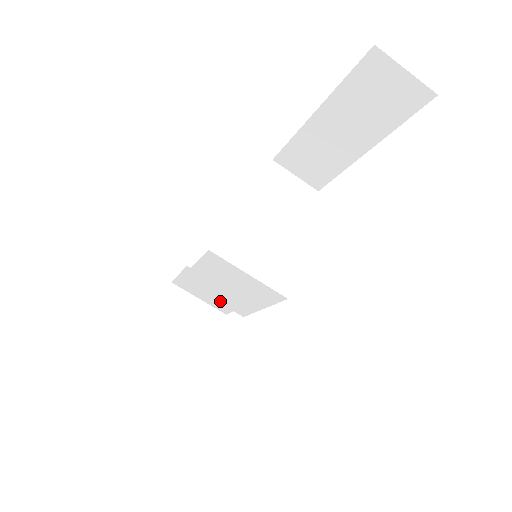
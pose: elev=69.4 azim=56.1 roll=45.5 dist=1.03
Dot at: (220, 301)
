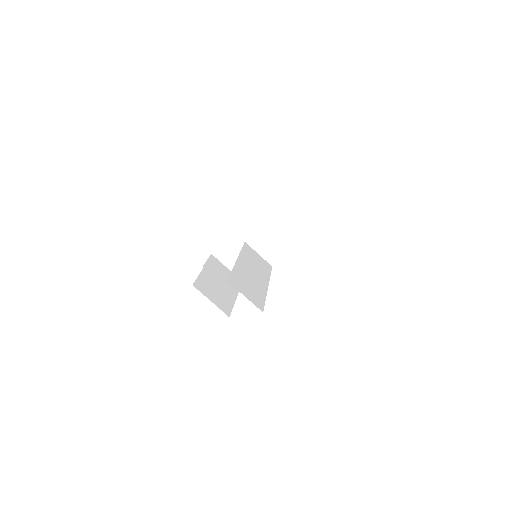
Dot at: occluded
